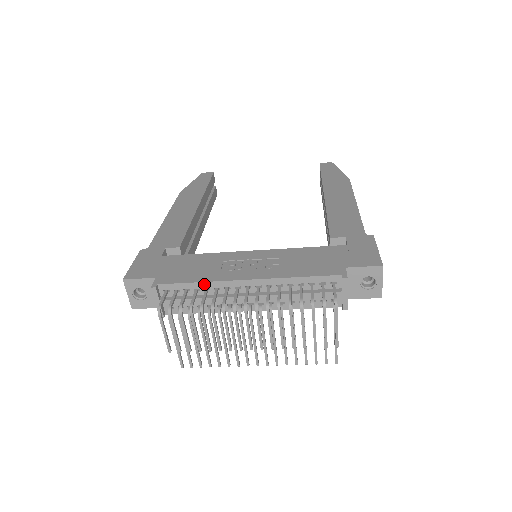
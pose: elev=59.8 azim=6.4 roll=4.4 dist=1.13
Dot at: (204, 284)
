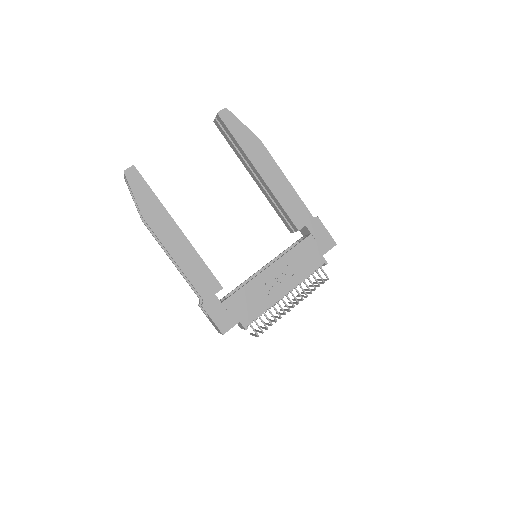
Dot at: (267, 308)
